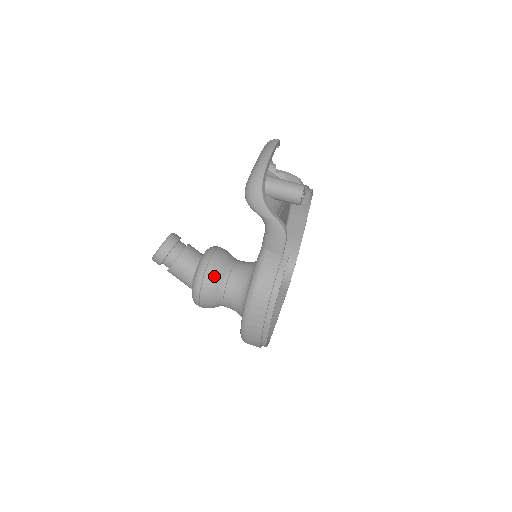
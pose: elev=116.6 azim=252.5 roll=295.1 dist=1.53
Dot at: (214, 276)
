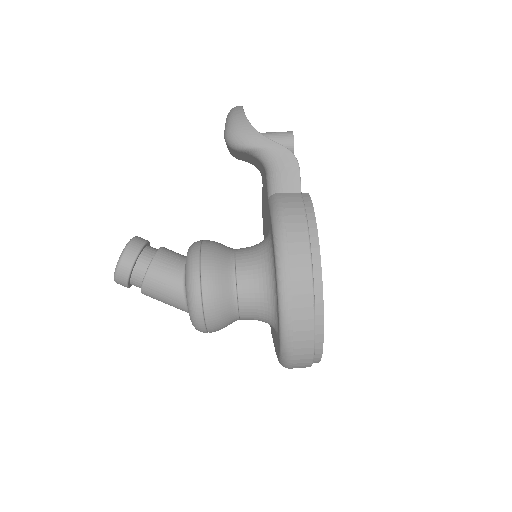
Dot at: (215, 258)
